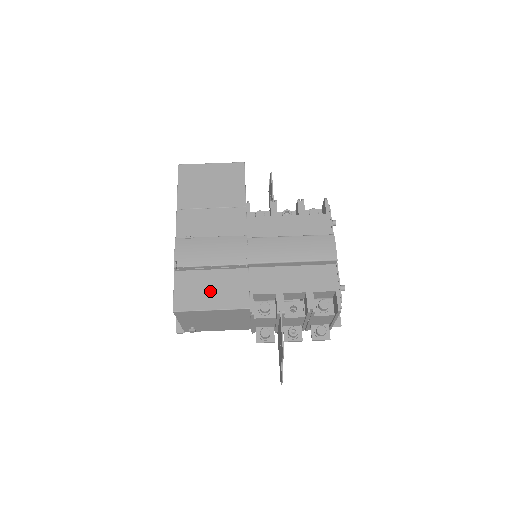
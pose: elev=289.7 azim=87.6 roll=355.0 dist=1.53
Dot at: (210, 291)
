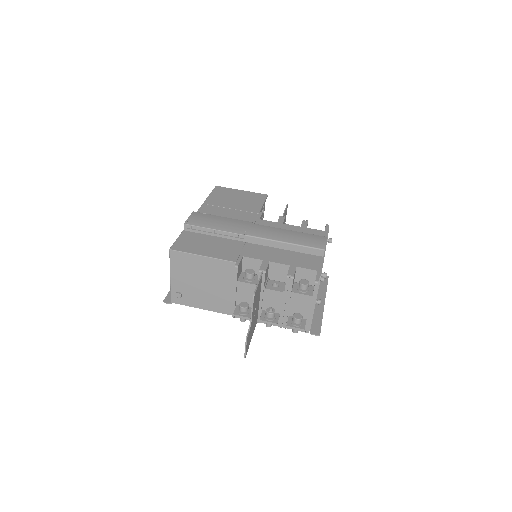
Dot at: (207, 246)
